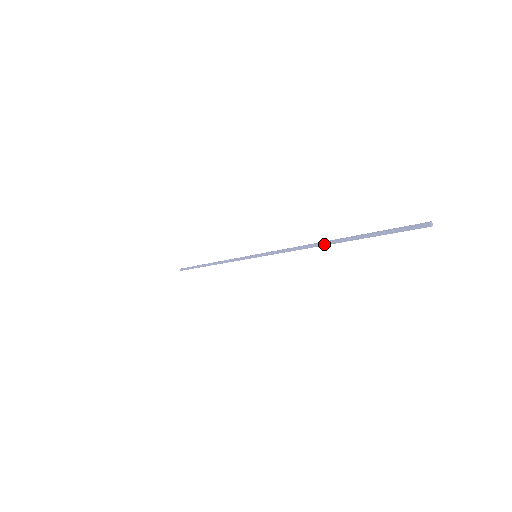
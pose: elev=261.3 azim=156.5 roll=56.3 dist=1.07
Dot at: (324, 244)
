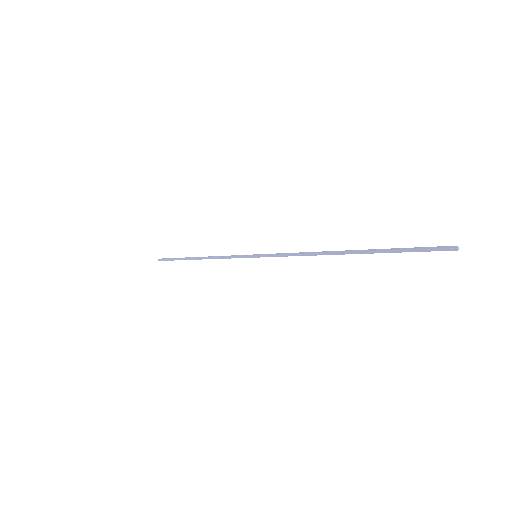
Dot at: (338, 253)
